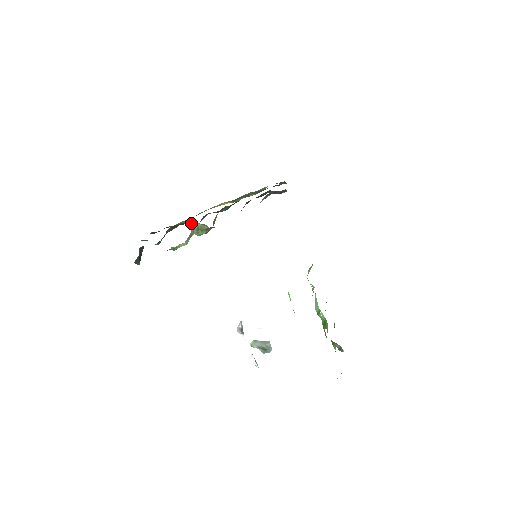
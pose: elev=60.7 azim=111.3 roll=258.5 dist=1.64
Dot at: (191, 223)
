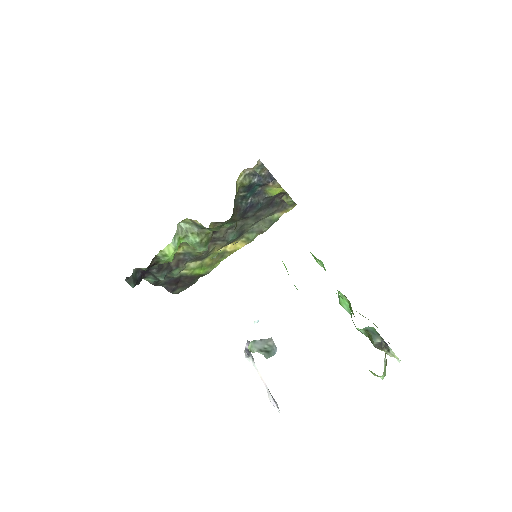
Dot at: (193, 249)
